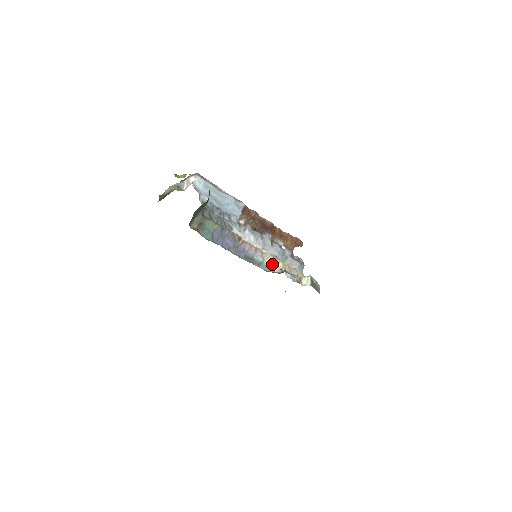
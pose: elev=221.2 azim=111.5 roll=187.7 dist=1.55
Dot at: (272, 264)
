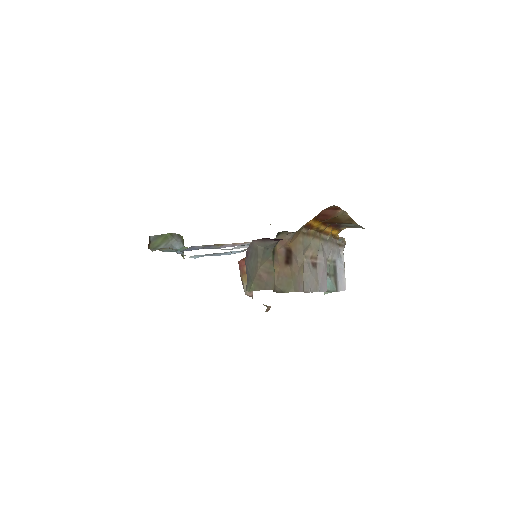
Dot at: occluded
